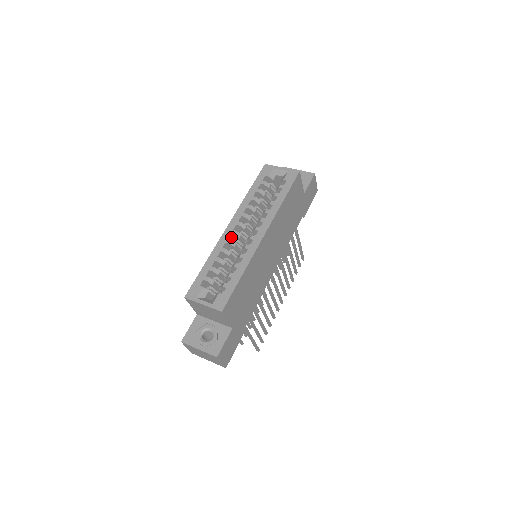
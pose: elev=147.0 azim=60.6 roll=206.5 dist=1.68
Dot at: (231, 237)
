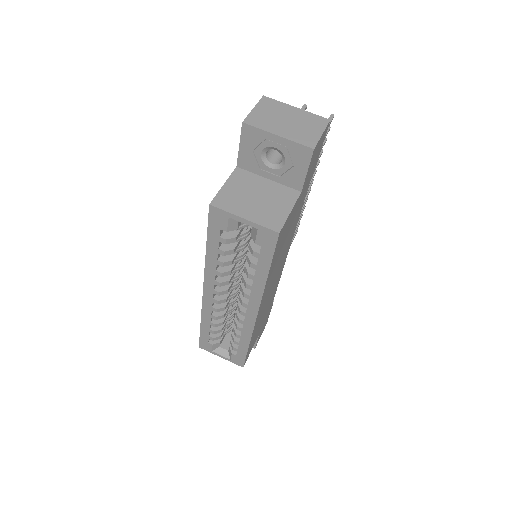
Dot at: occluded
